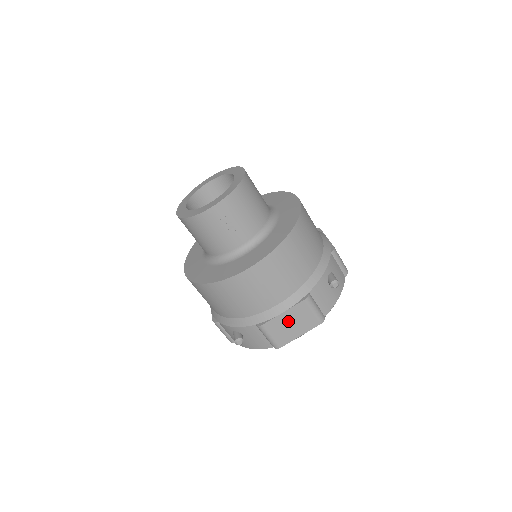
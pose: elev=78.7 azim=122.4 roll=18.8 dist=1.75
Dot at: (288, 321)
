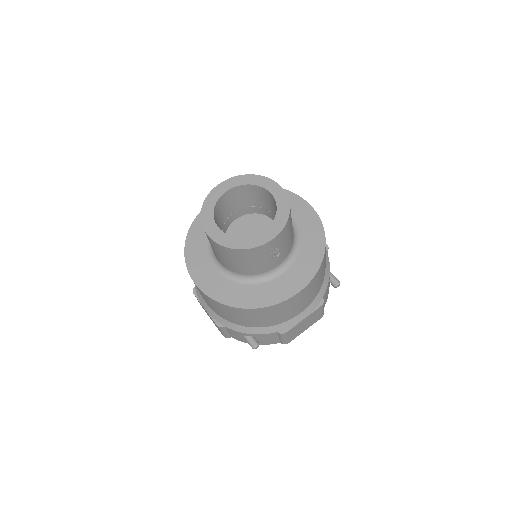
Dot at: (303, 324)
